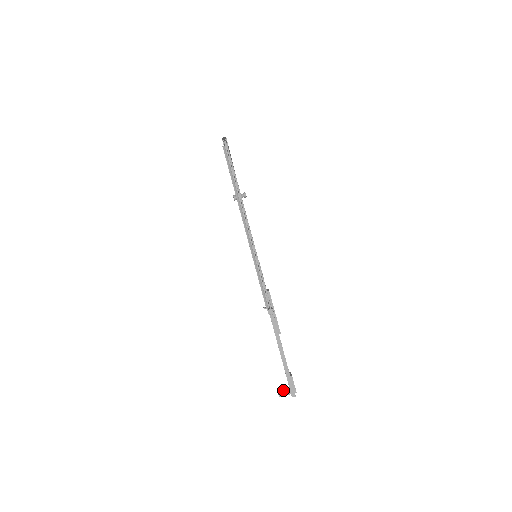
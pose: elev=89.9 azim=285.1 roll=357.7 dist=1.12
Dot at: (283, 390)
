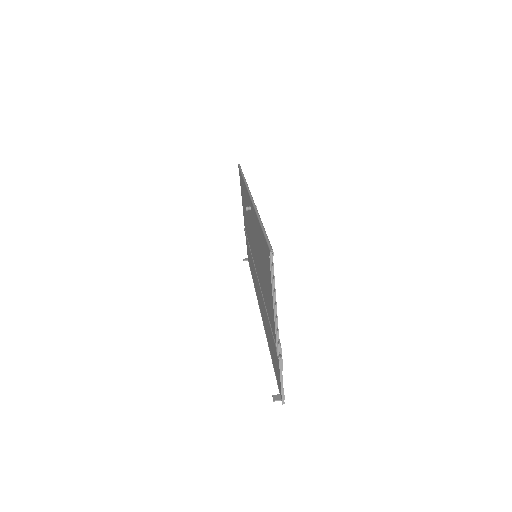
Dot at: (276, 396)
